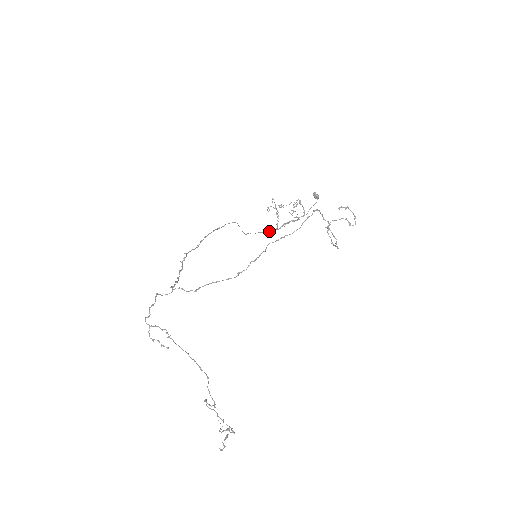
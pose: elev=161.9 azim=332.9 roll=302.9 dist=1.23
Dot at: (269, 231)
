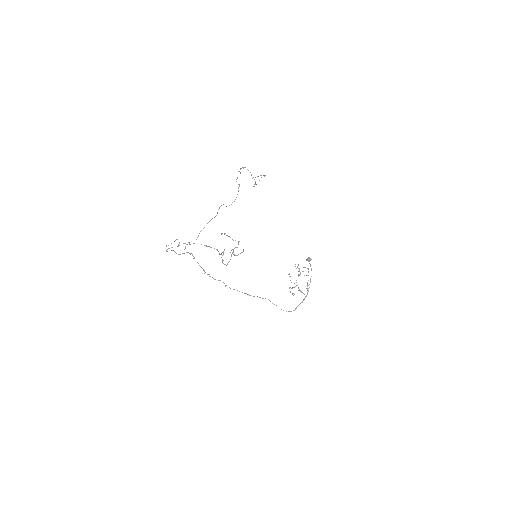
Dot at: (302, 302)
